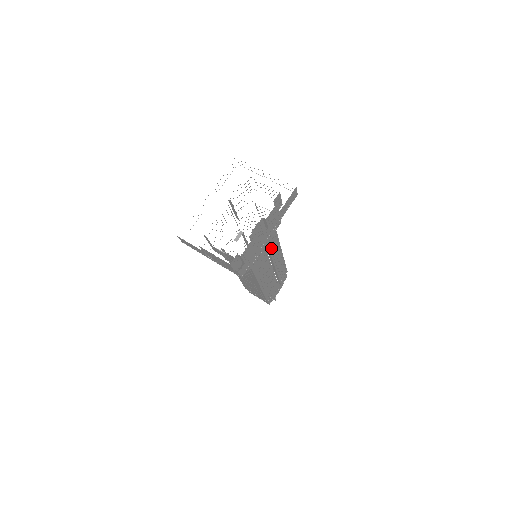
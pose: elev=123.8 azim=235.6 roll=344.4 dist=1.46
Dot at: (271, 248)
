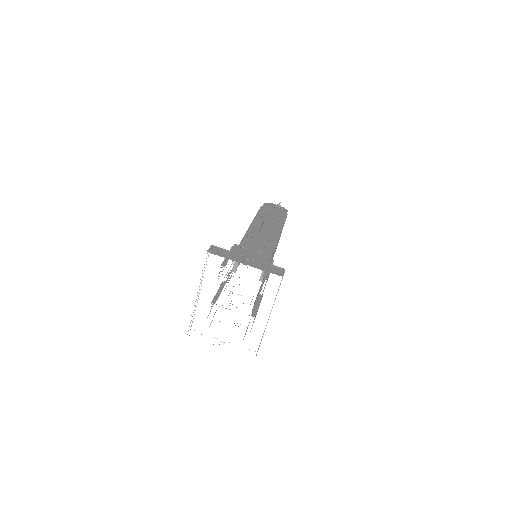
Dot at: occluded
